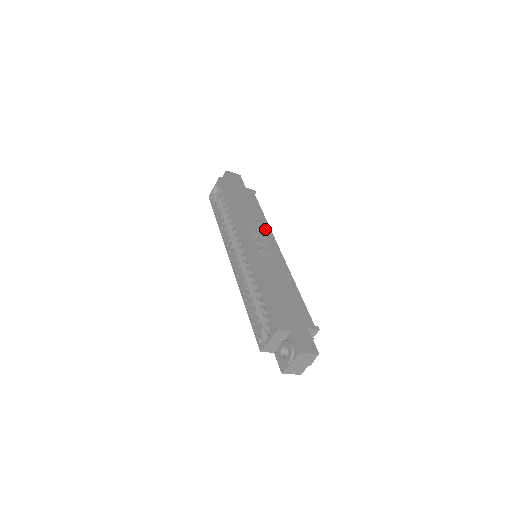
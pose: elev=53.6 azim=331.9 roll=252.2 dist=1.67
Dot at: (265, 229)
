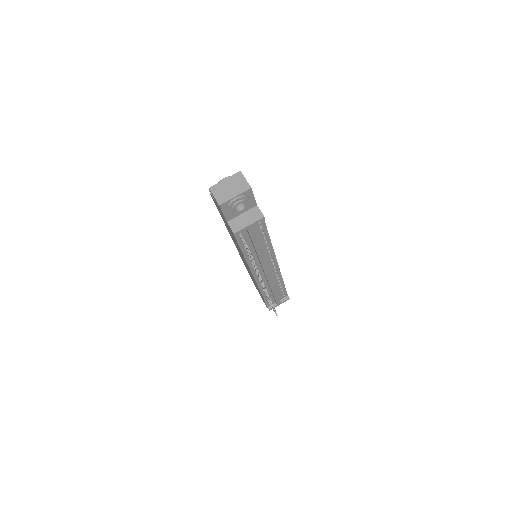
Dot at: occluded
